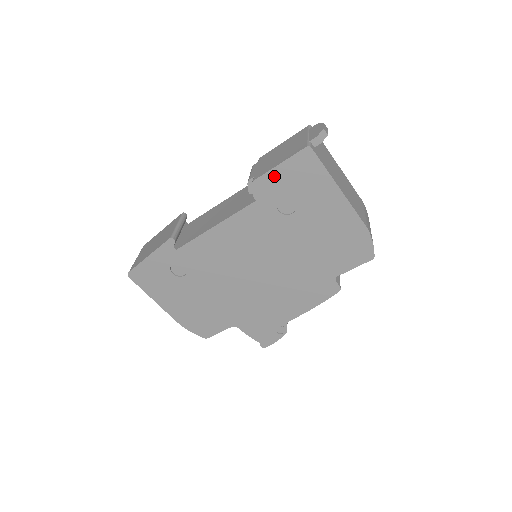
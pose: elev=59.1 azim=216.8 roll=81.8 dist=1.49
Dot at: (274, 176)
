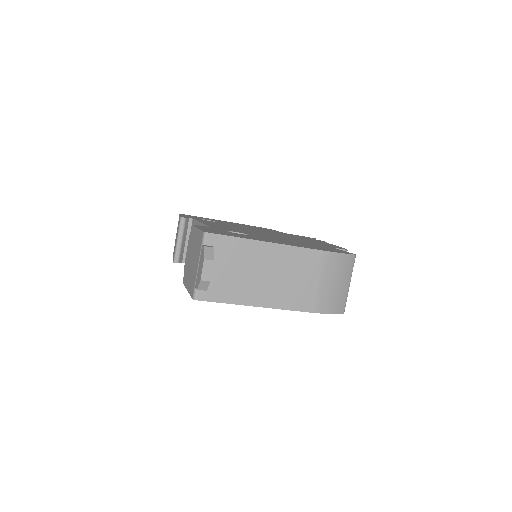
Dot at: occluded
